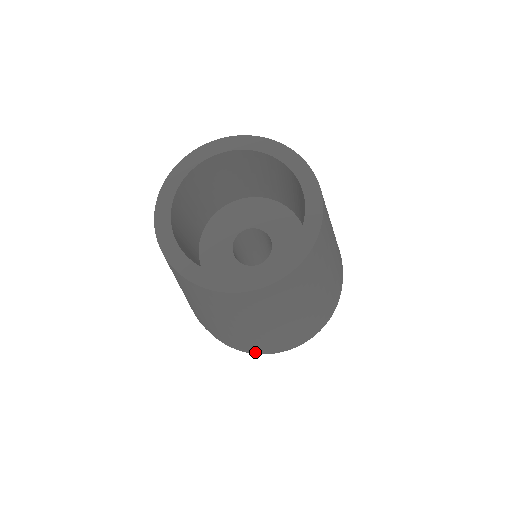
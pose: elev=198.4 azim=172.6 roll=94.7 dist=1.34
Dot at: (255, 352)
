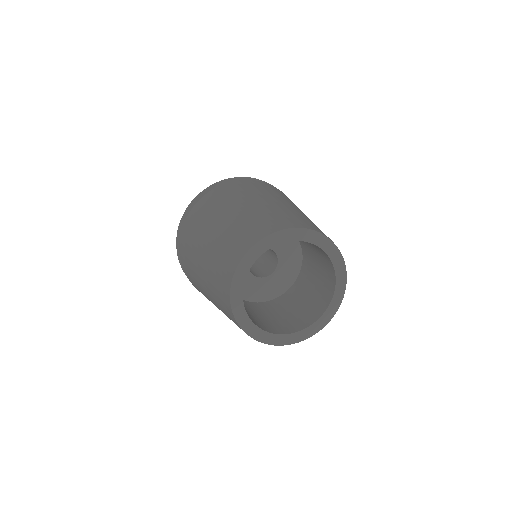
Dot at: occluded
